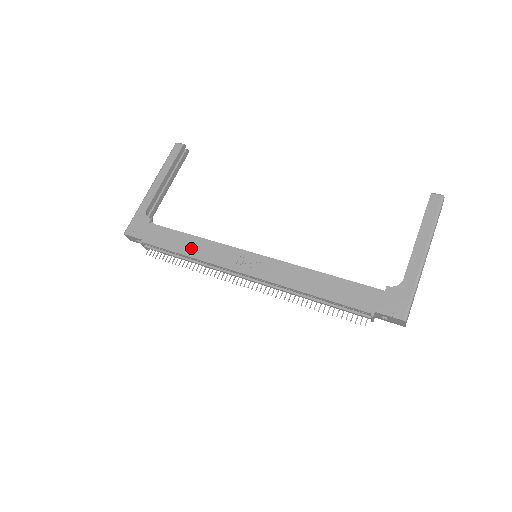
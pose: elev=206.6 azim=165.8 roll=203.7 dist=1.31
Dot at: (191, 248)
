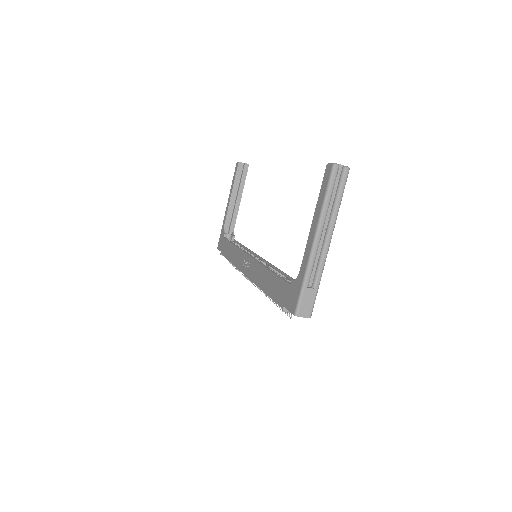
Dot at: (232, 255)
